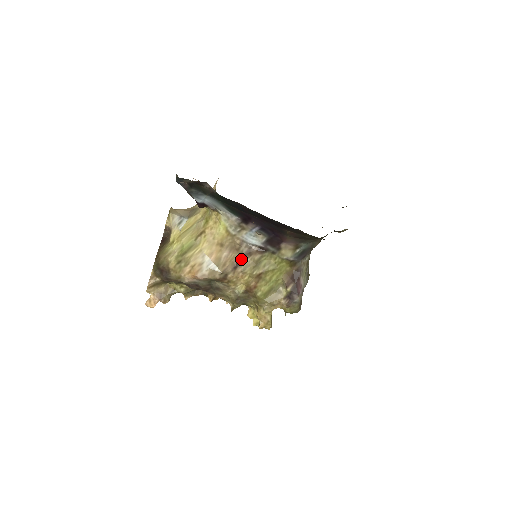
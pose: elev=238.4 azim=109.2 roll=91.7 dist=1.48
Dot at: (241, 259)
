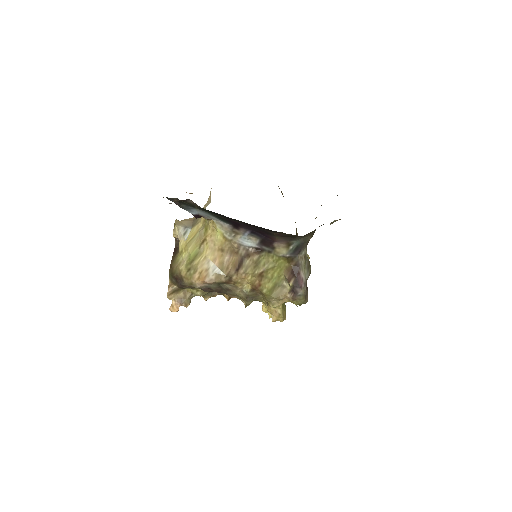
Dot at: (241, 261)
